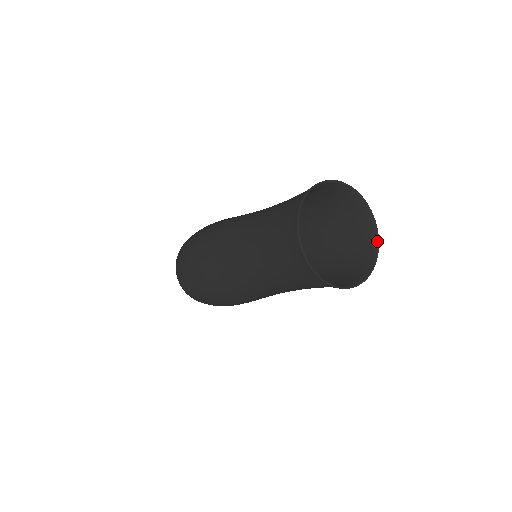
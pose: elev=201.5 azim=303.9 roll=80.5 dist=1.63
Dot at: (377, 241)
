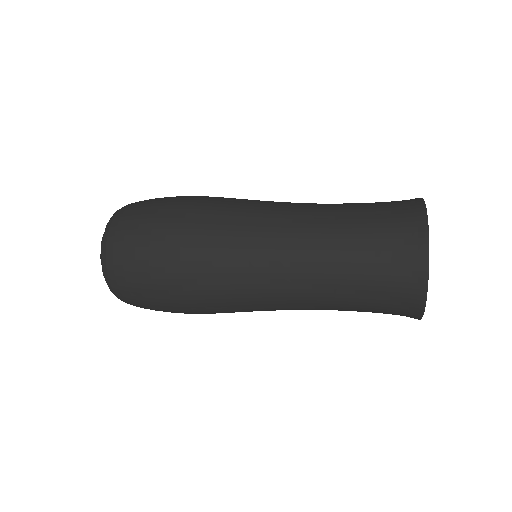
Dot at: occluded
